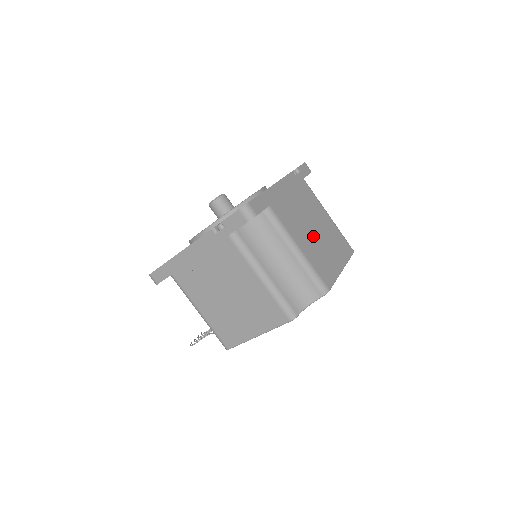
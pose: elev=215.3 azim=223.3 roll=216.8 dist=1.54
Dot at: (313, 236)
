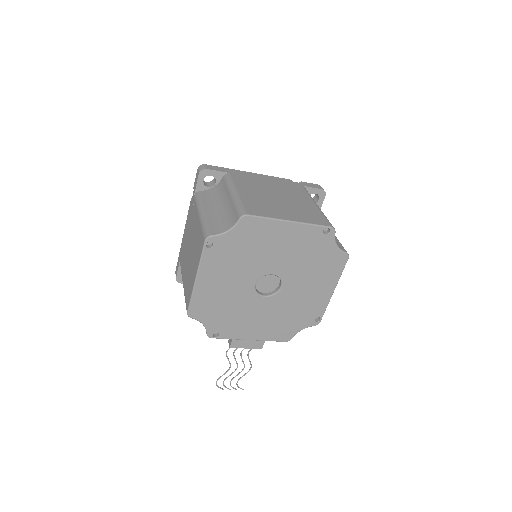
Dot at: (269, 198)
